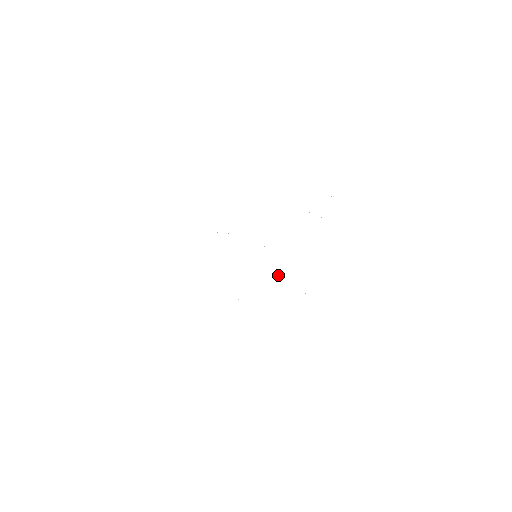
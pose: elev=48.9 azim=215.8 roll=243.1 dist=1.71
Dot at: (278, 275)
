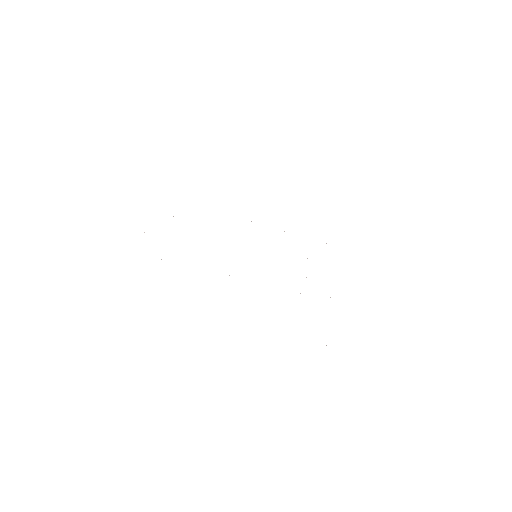
Dot at: occluded
